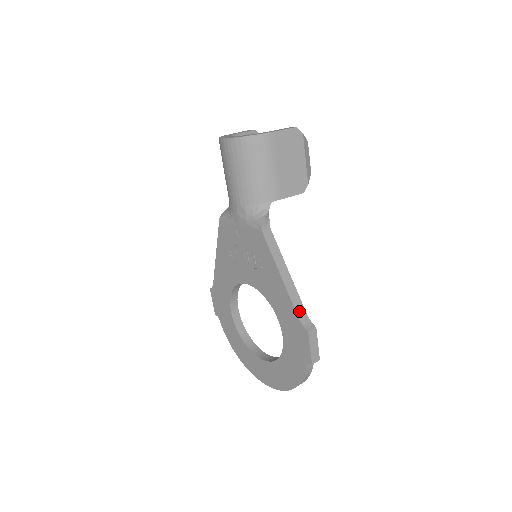
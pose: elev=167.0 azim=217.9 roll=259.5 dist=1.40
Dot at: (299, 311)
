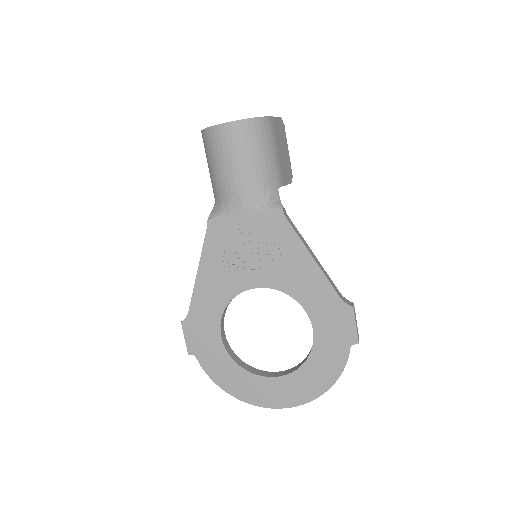
Dot at: (336, 290)
